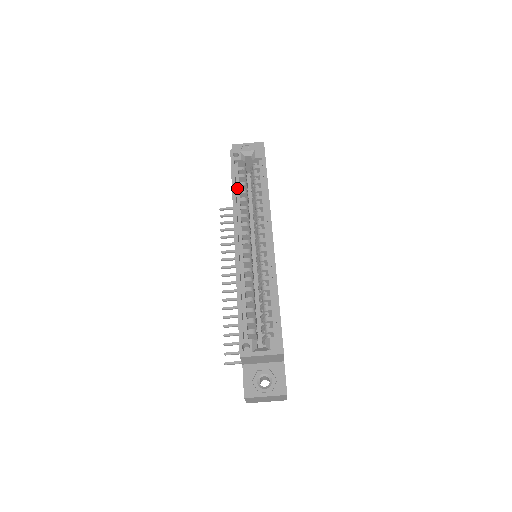
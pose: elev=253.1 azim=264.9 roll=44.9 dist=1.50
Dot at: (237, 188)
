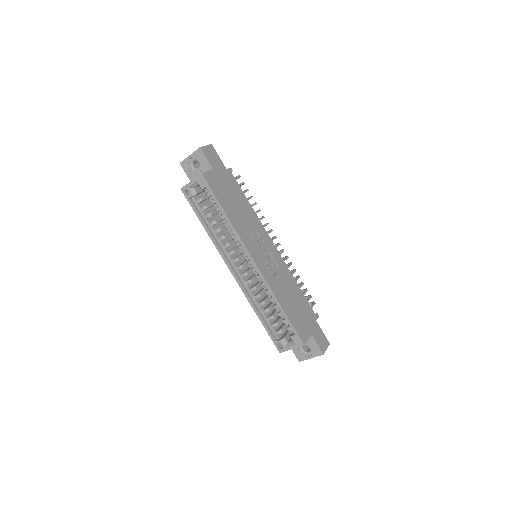
Dot at: (207, 223)
